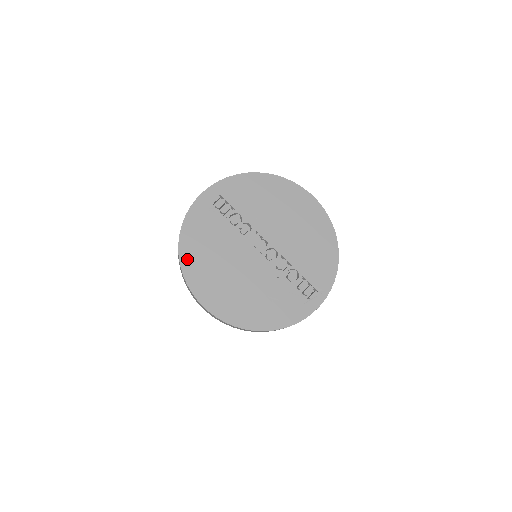
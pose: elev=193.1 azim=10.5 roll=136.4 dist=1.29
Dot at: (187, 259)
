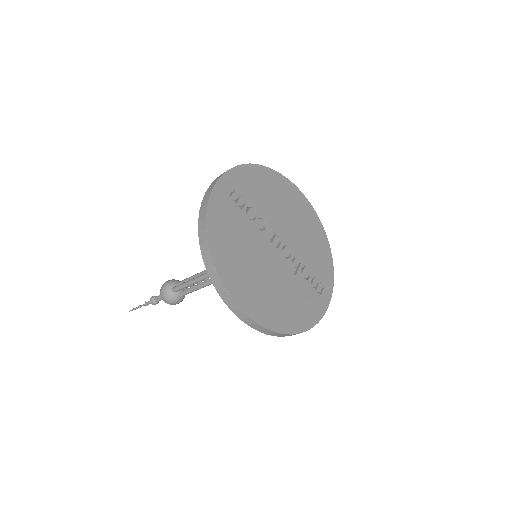
Dot at: (219, 258)
